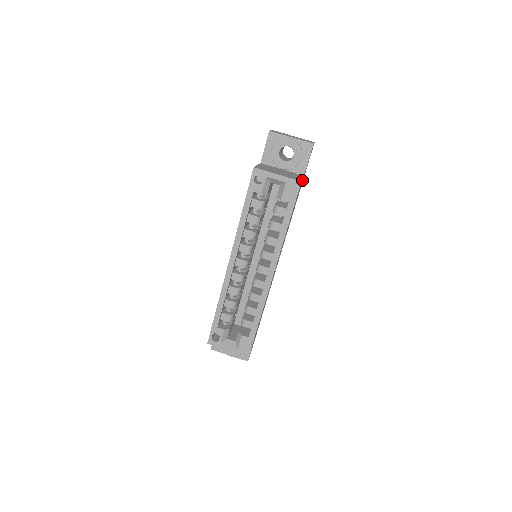
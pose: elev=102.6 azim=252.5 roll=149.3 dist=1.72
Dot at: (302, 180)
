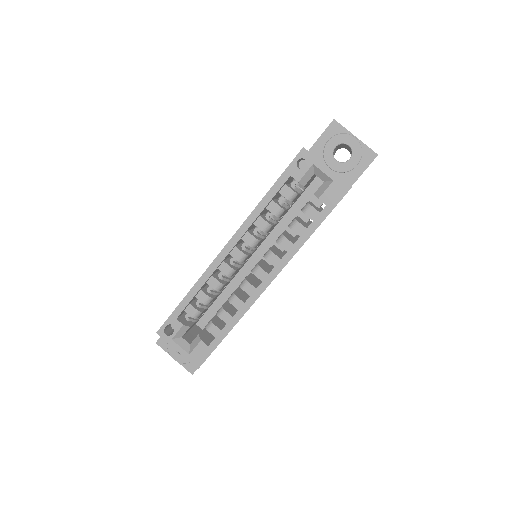
Dot at: occluded
